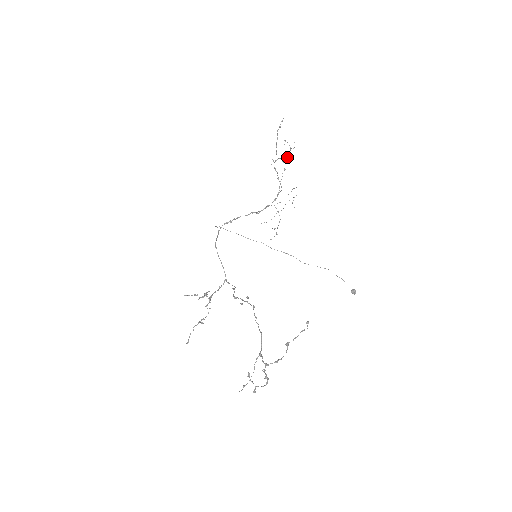
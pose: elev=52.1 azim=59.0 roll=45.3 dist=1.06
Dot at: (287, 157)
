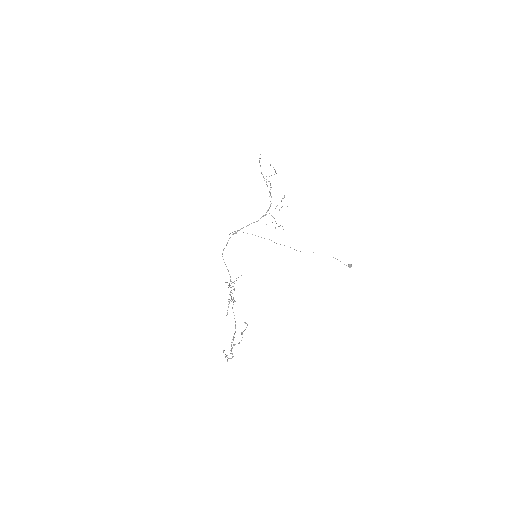
Dot at: (276, 173)
